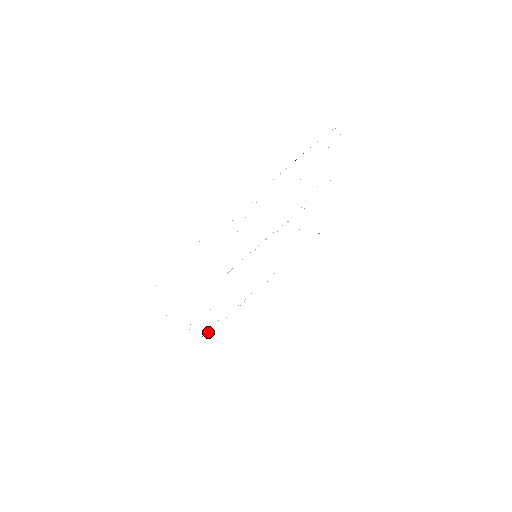
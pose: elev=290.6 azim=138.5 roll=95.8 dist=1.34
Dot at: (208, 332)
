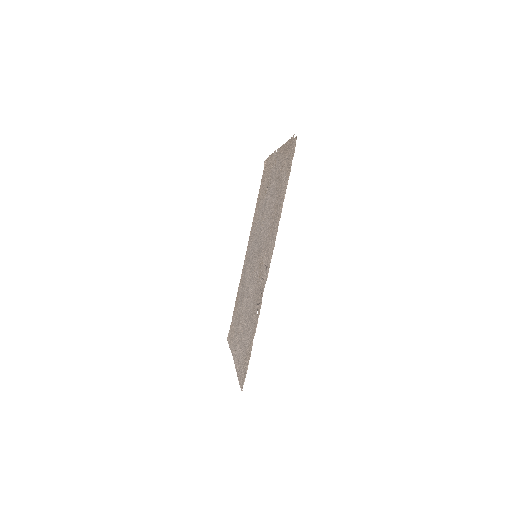
Dot at: (265, 160)
